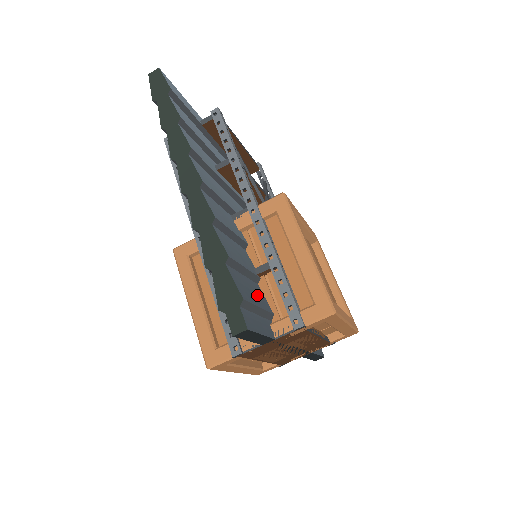
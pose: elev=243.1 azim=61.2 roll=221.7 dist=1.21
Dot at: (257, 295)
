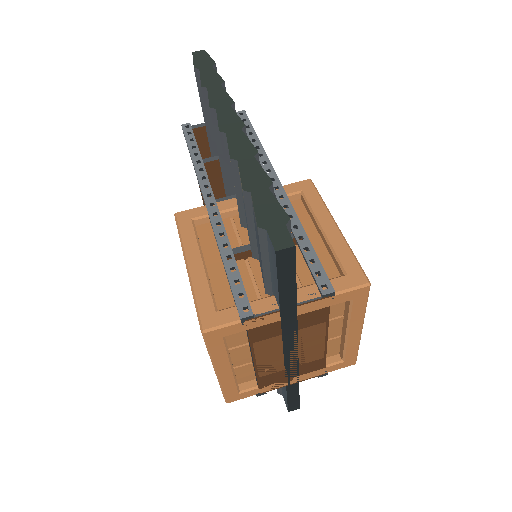
Dot at: occluded
